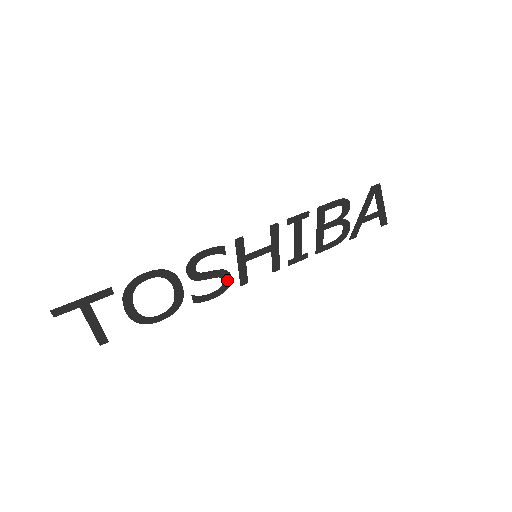
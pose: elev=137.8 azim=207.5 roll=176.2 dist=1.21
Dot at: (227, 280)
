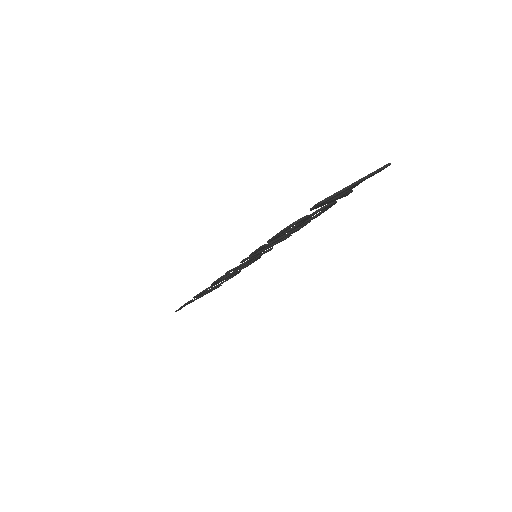
Dot at: occluded
